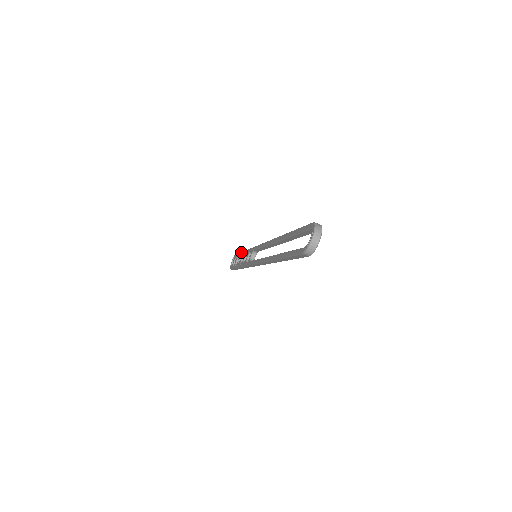
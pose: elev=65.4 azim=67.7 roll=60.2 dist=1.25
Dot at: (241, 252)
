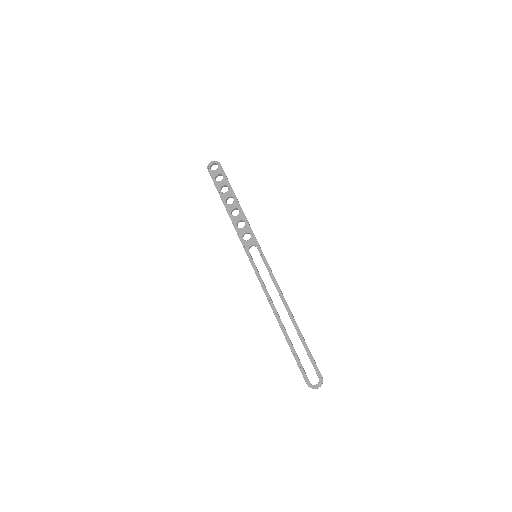
Dot at: occluded
